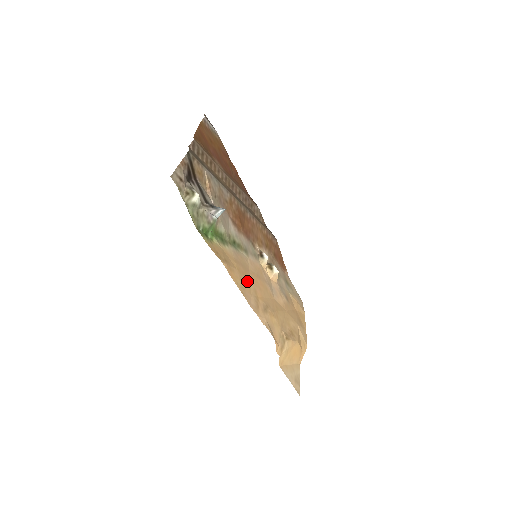
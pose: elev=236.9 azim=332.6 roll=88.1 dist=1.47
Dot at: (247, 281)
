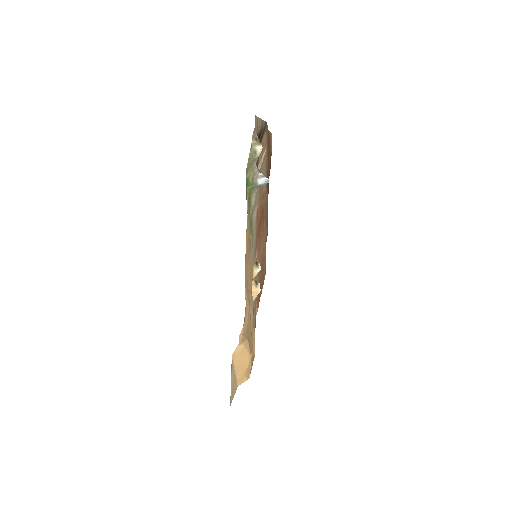
Dot at: occluded
